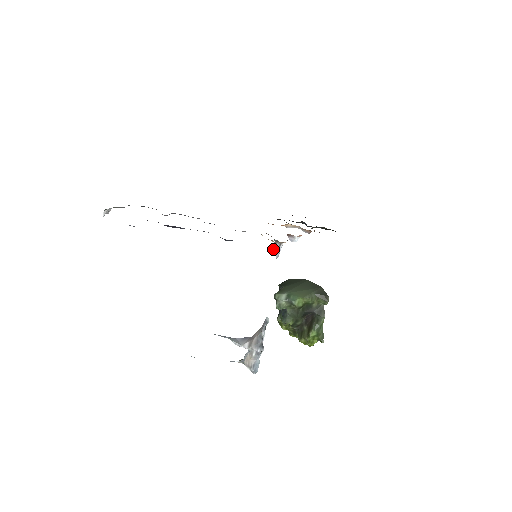
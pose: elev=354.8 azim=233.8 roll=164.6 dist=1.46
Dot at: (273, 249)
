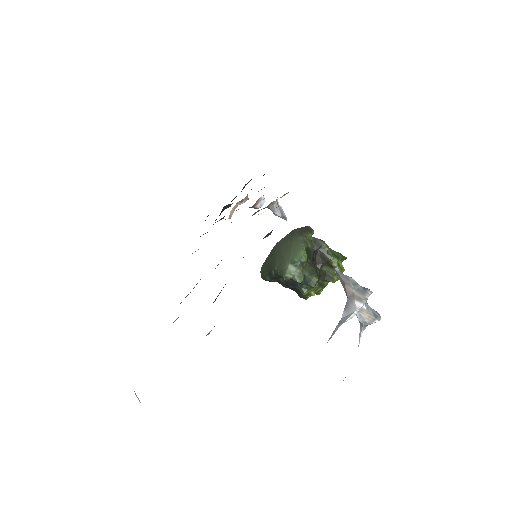
Dot at: (277, 214)
